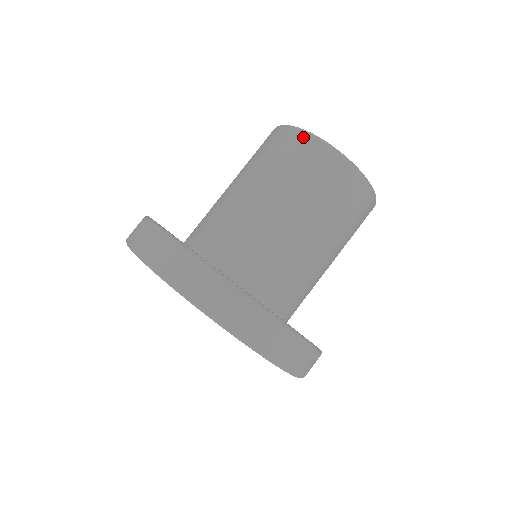
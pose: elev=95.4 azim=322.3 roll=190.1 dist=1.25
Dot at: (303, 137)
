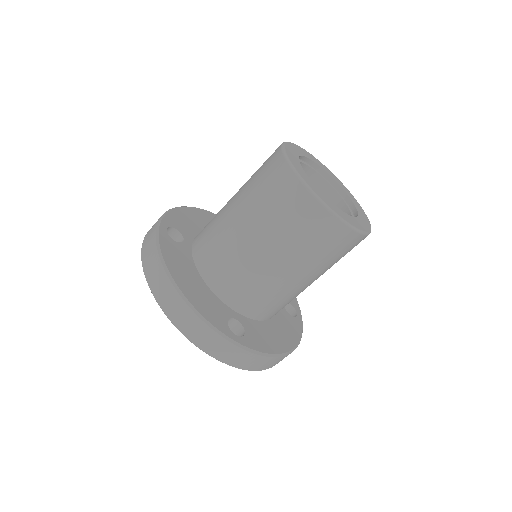
Dot at: (320, 211)
